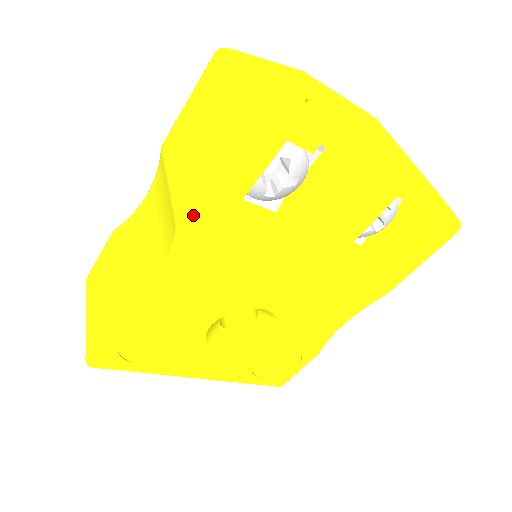
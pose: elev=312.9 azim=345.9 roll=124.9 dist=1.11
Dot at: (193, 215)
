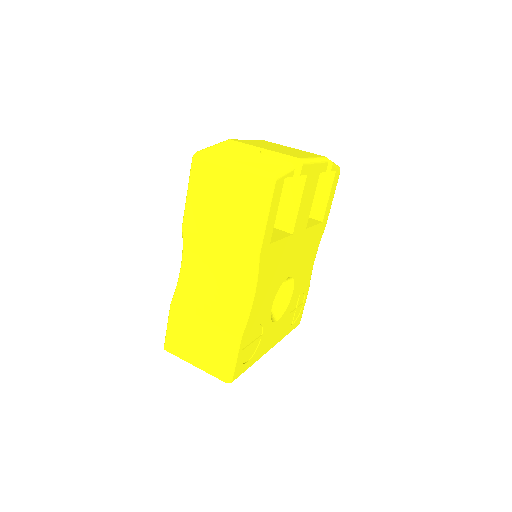
Dot at: (260, 245)
